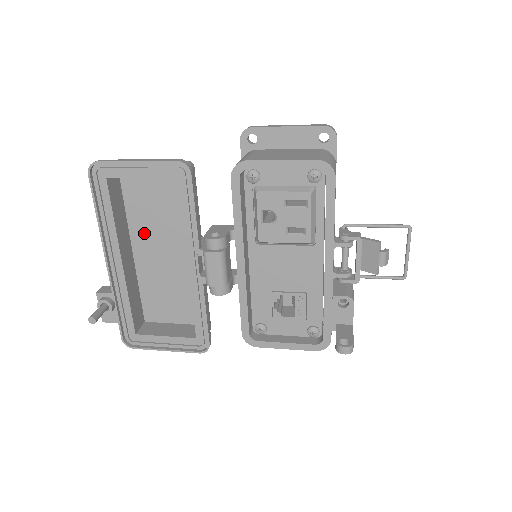
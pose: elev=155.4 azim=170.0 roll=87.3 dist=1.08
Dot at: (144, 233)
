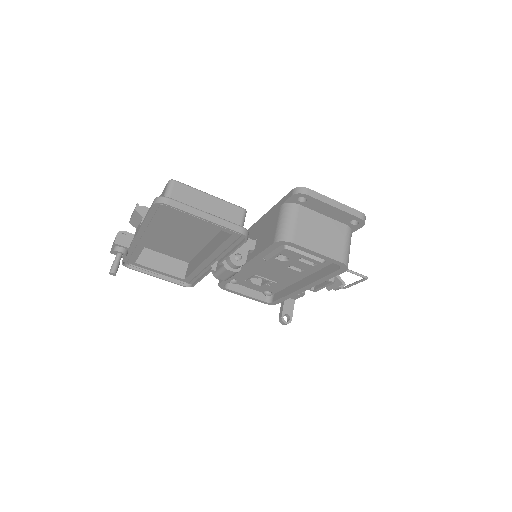
Dot at: (174, 219)
